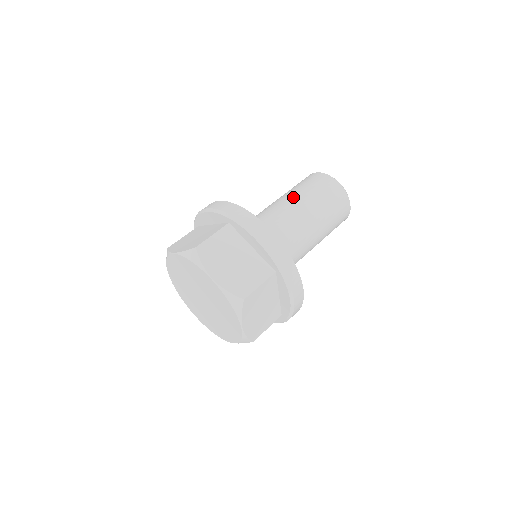
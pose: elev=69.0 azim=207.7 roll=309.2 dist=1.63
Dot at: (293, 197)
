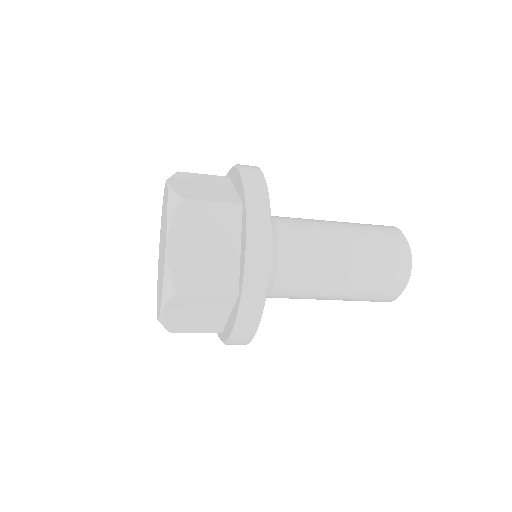
Dot at: (347, 235)
